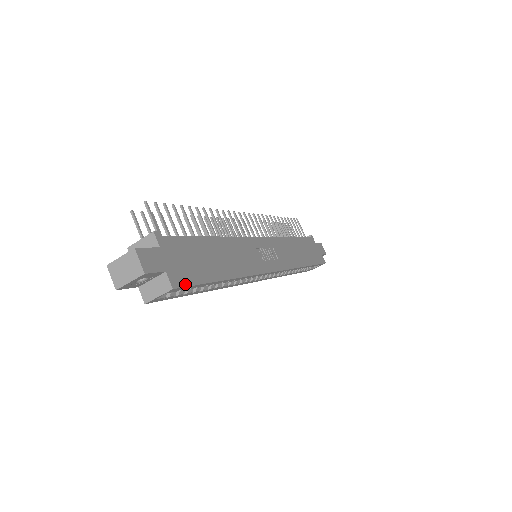
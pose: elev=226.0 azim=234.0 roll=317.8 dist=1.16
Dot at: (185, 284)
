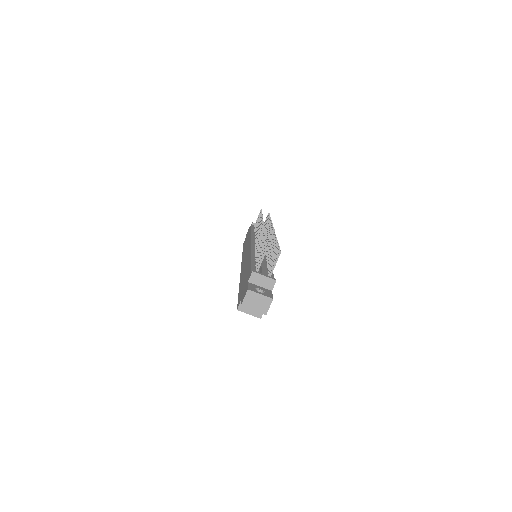
Dot at: occluded
